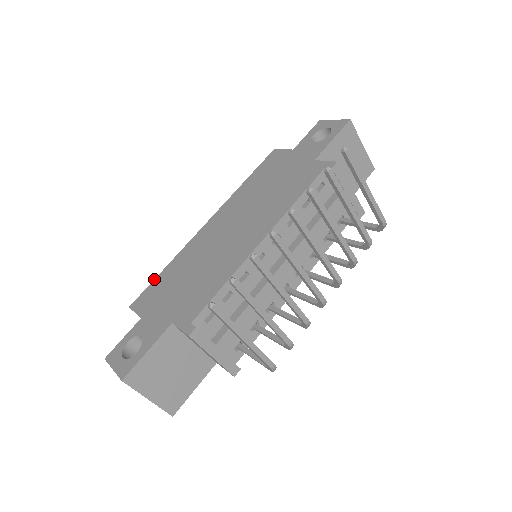
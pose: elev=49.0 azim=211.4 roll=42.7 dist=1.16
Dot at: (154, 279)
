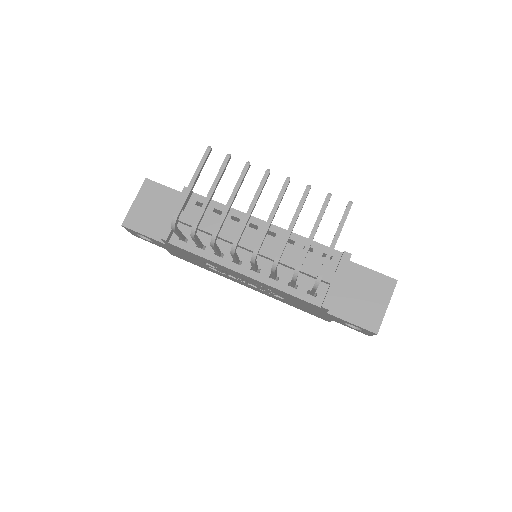
Dot at: occluded
